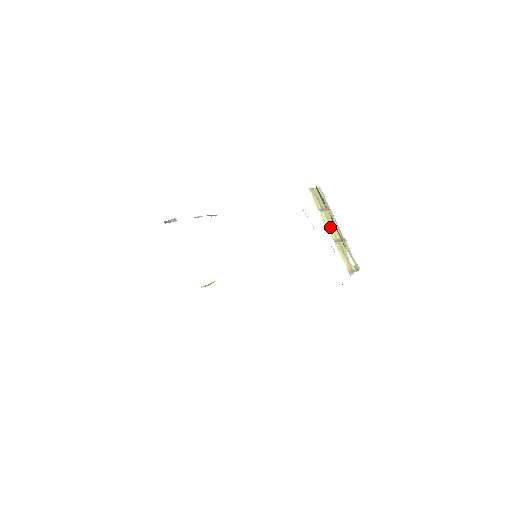
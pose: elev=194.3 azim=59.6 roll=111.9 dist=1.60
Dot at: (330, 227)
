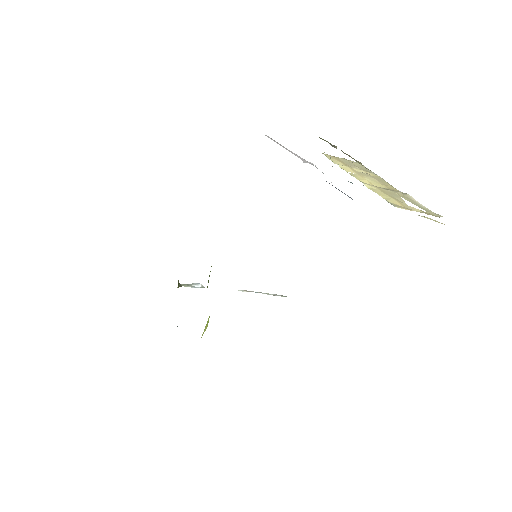
Dot at: (360, 176)
